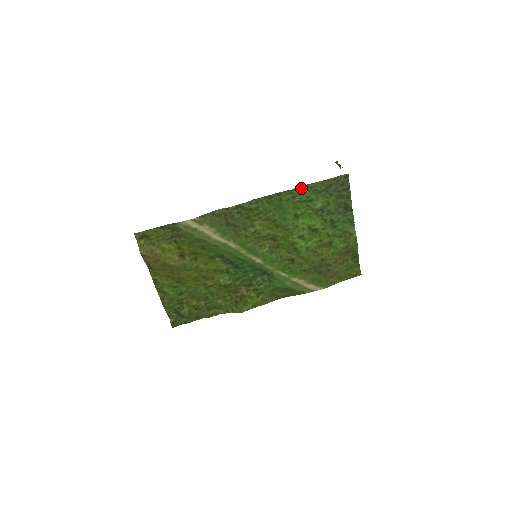
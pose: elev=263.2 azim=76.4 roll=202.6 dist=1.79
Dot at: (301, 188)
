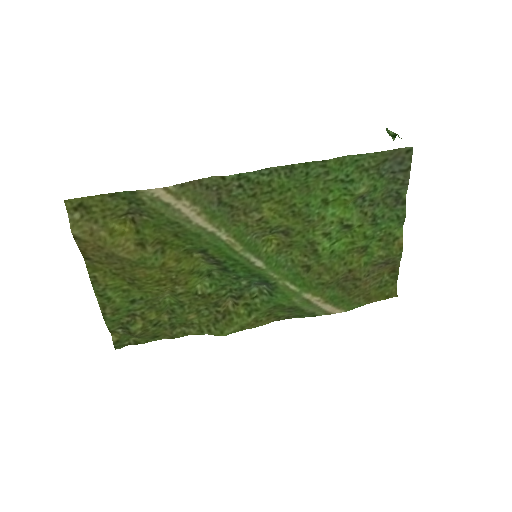
Dot at: (340, 160)
